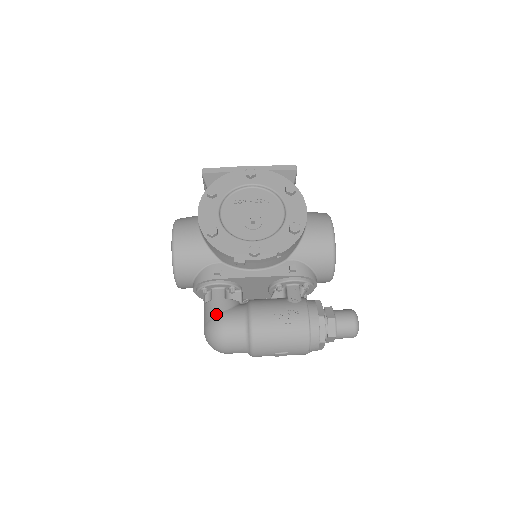
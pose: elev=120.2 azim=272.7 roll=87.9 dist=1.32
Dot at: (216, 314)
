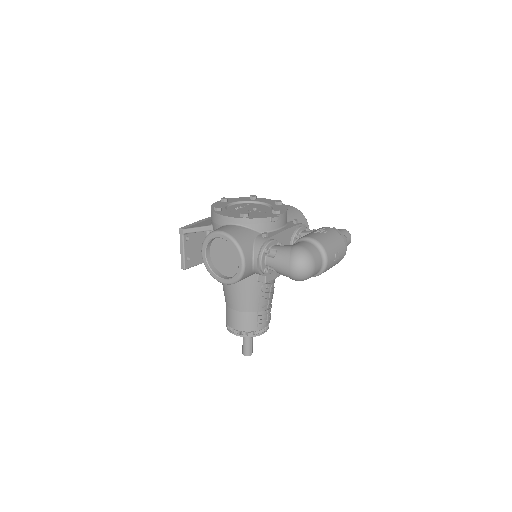
Dot at: (290, 249)
